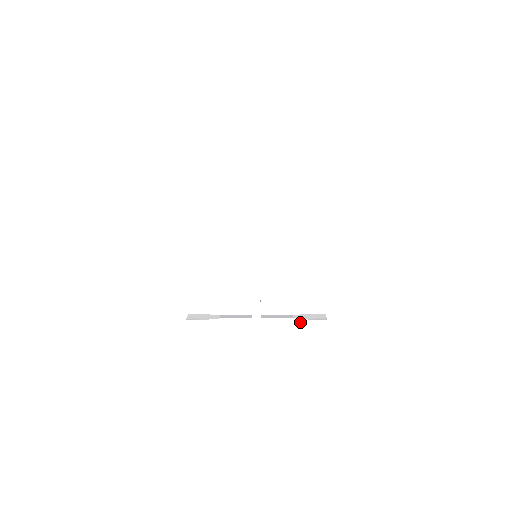
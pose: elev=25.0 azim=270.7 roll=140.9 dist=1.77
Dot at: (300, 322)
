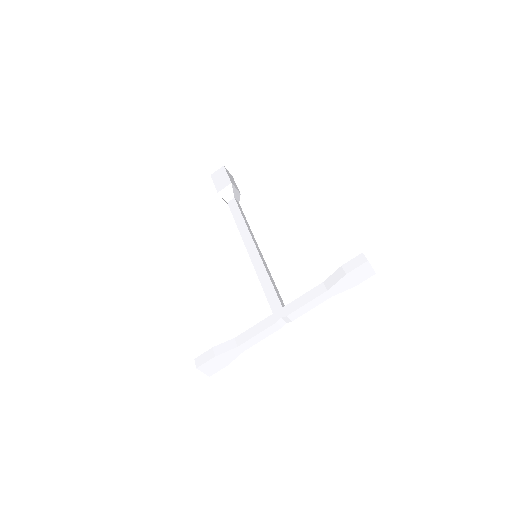
Dot at: (332, 280)
